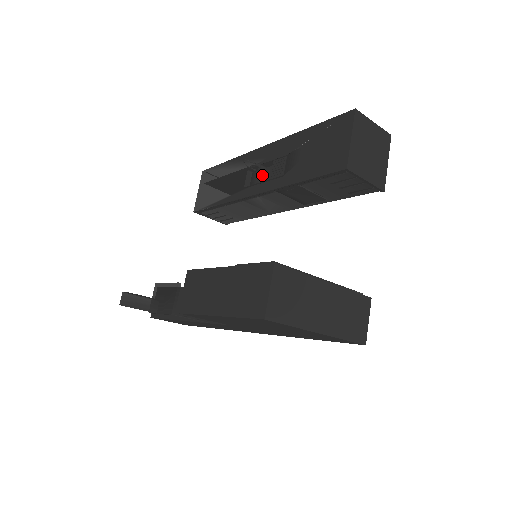
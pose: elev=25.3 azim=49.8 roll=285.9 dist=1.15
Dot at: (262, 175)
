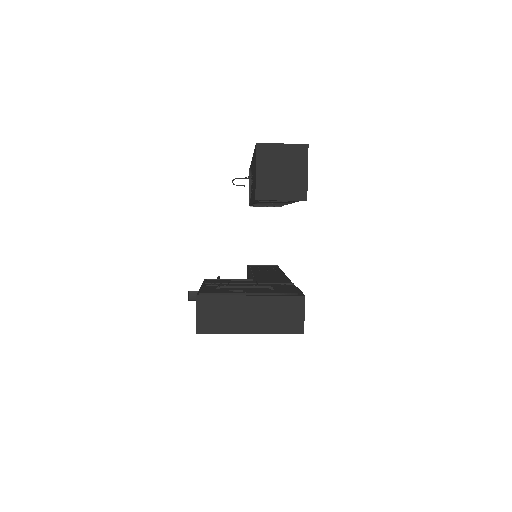
Dot at: occluded
